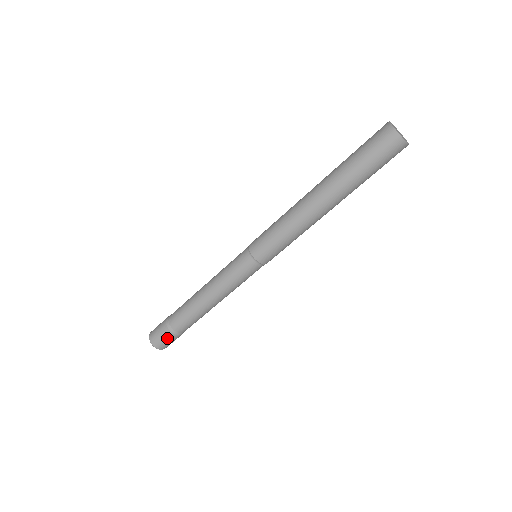
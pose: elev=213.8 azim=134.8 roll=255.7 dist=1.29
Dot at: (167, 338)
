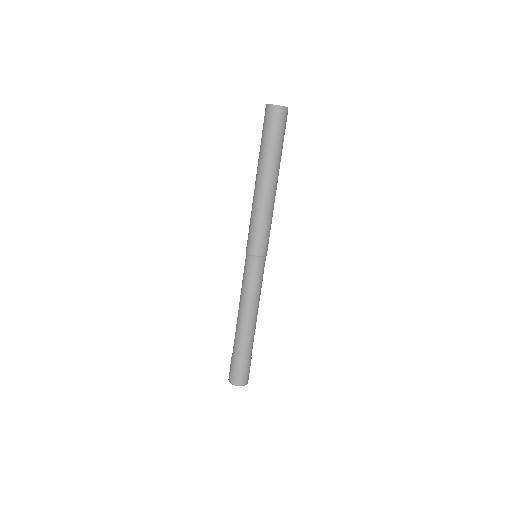
Dot at: (237, 369)
